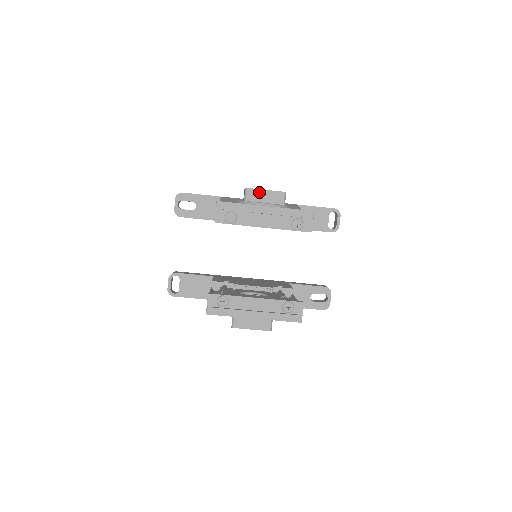
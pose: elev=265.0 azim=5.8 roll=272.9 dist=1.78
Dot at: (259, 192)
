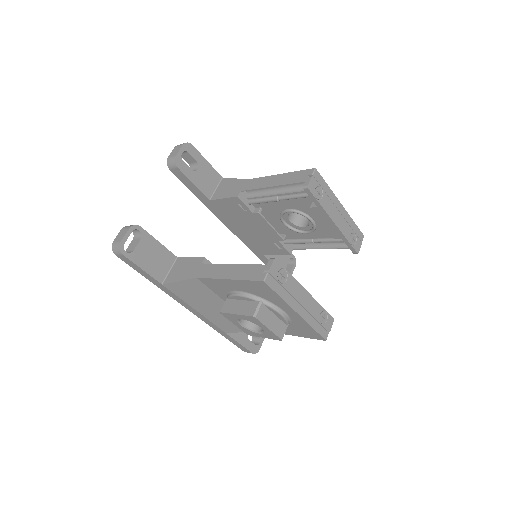
Dot at: occluded
